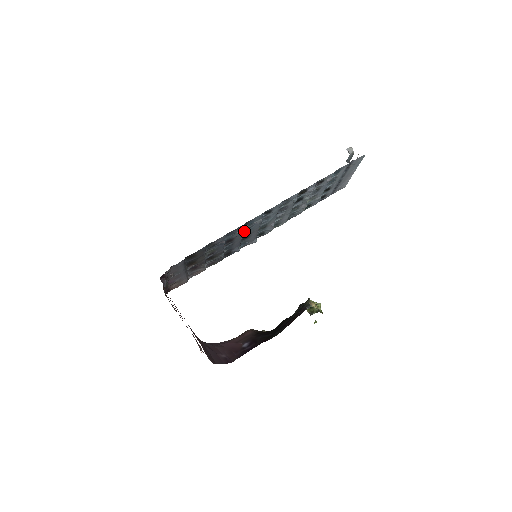
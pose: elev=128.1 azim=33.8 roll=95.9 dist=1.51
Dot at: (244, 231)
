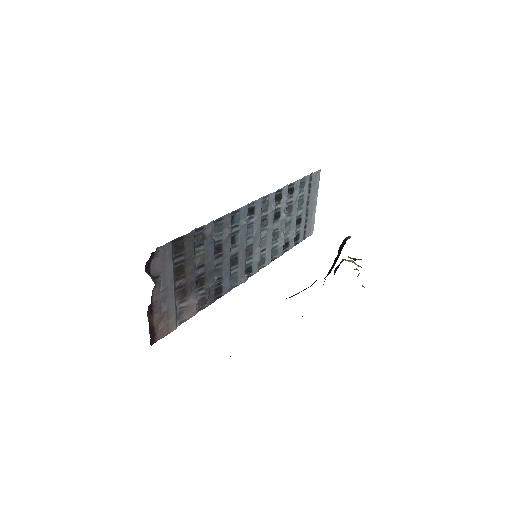
Dot at: (231, 241)
